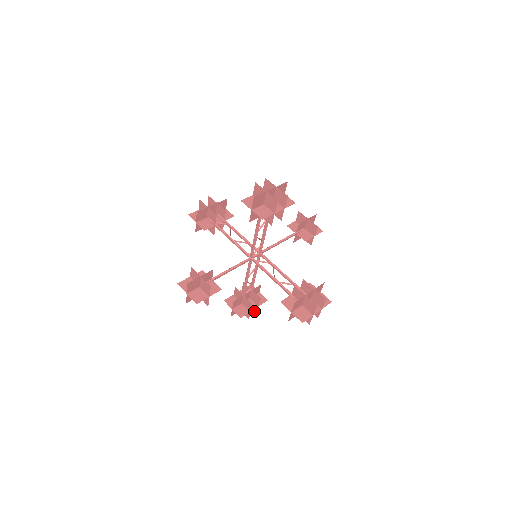
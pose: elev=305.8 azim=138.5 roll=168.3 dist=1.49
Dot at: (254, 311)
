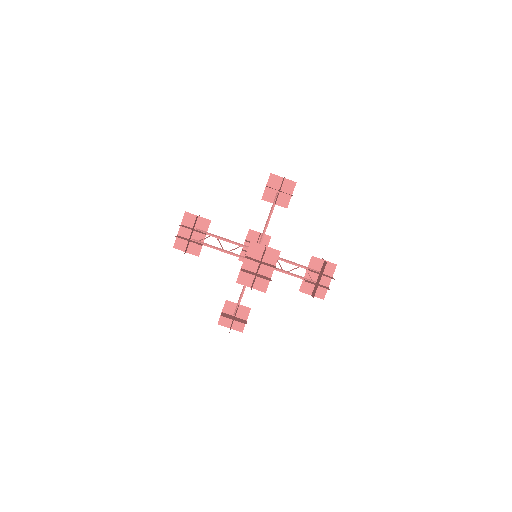
Dot at: occluded
